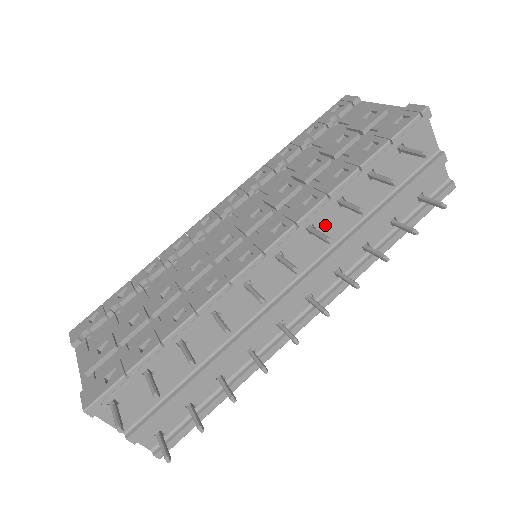
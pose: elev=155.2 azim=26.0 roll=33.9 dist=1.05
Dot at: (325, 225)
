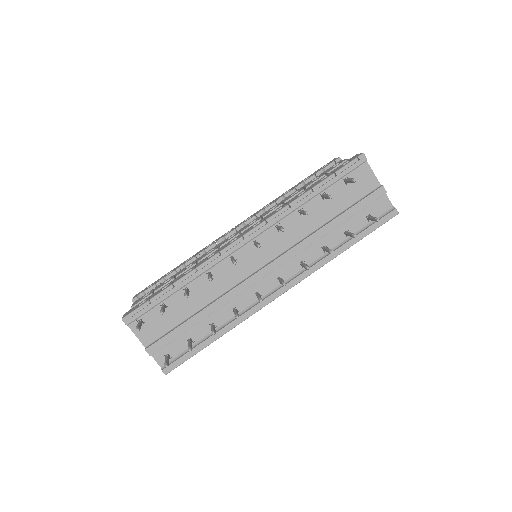
Dot at: (290, 226)
